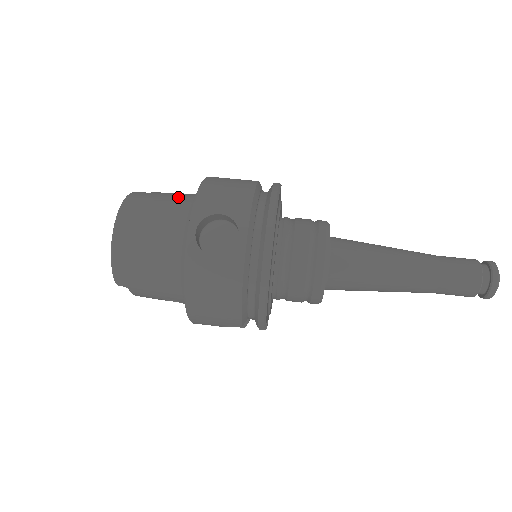
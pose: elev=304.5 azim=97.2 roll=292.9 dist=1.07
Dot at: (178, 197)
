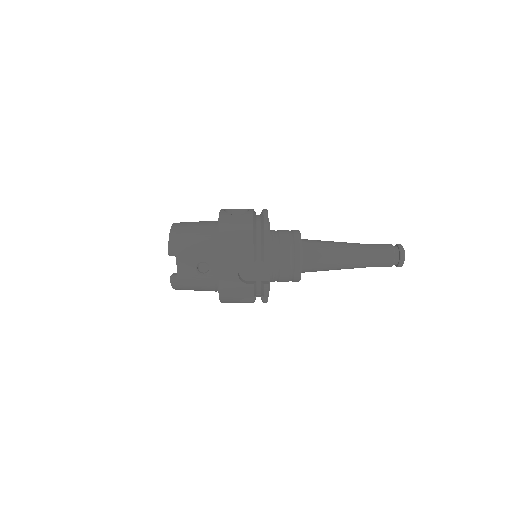
Dot at: occluded
